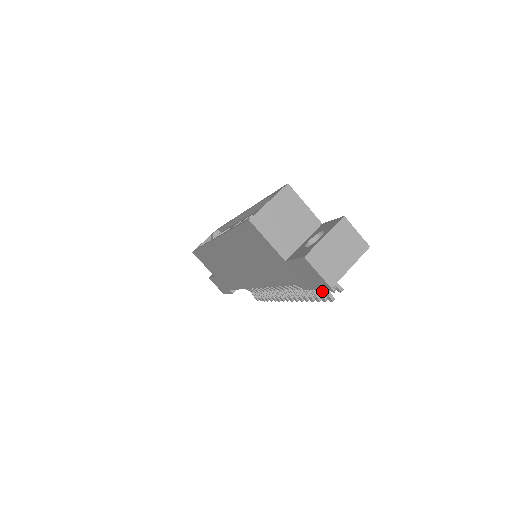
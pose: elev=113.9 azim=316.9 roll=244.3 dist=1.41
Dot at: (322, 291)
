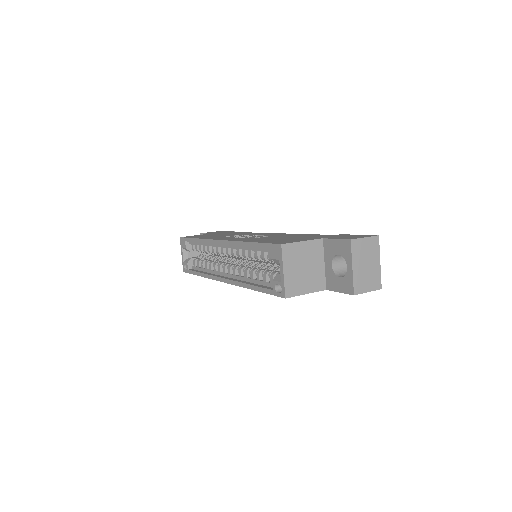
Dot at: occluded
